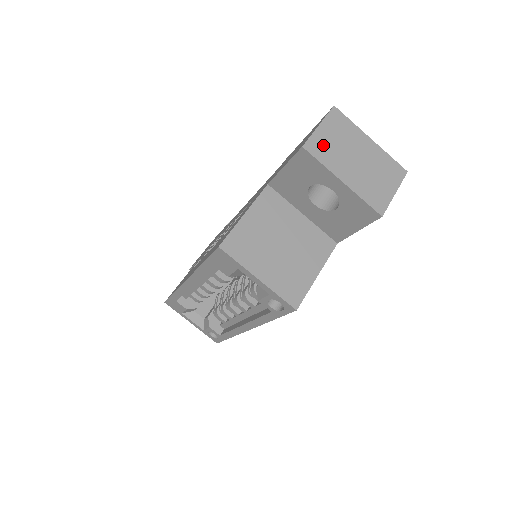
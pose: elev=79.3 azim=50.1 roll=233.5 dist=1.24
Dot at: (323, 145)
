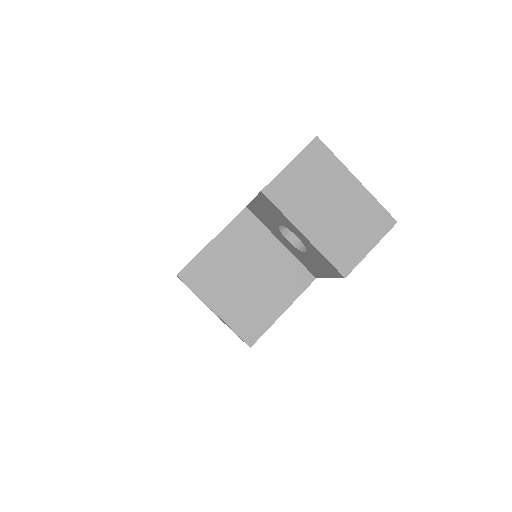
Dot at: (289, 189)
